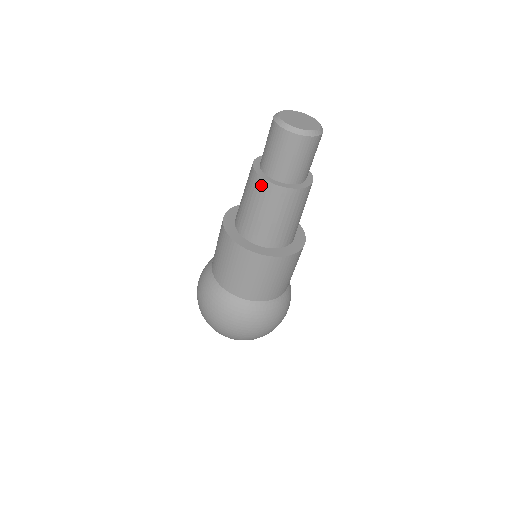
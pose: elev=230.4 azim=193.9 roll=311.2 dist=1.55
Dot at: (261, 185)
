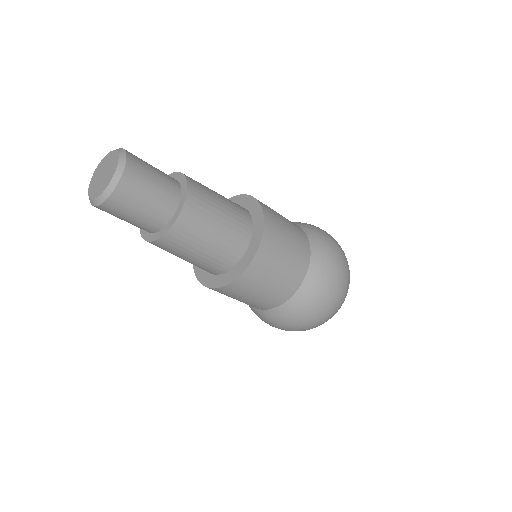
Dot at: occluded
